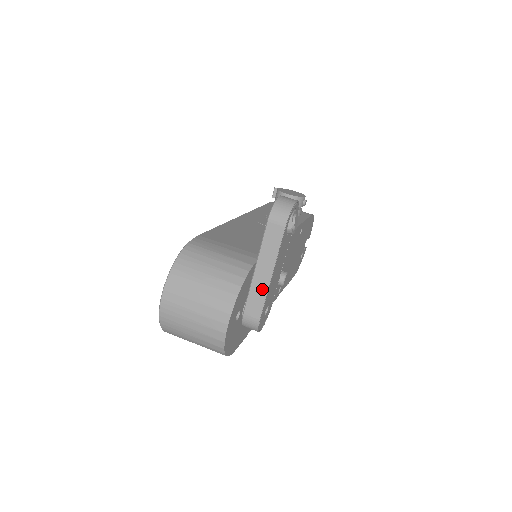
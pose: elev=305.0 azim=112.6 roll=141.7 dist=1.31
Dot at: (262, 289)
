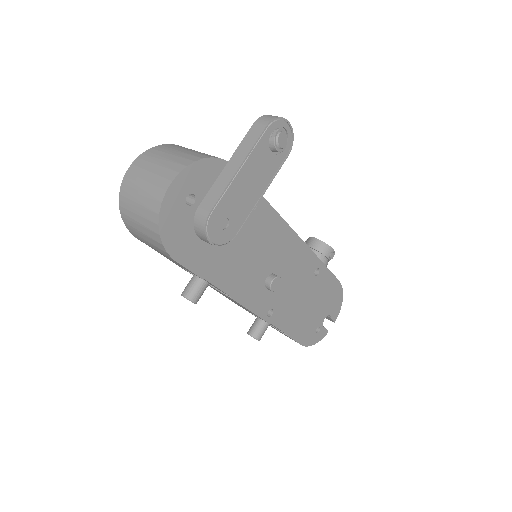
Dot at: (225, 182)
